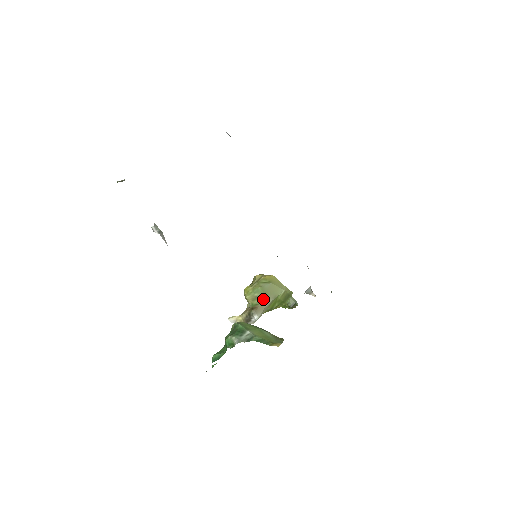
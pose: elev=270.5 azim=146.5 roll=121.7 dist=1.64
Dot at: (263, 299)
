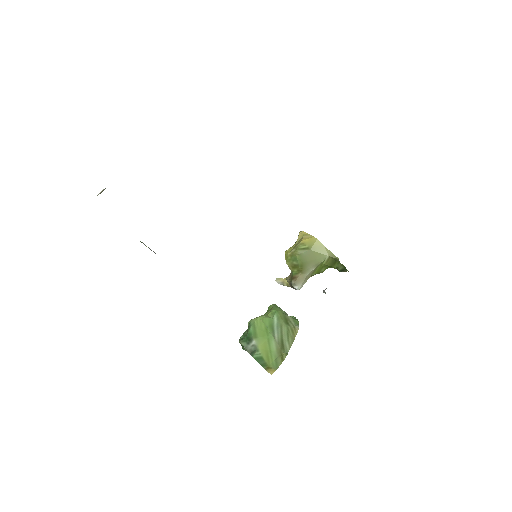
Dot at: (302, 268)
